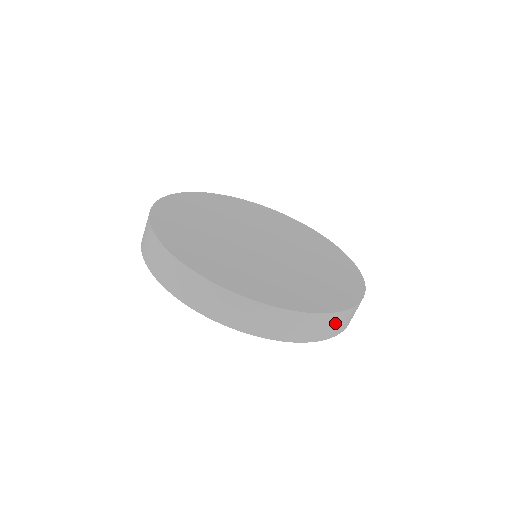
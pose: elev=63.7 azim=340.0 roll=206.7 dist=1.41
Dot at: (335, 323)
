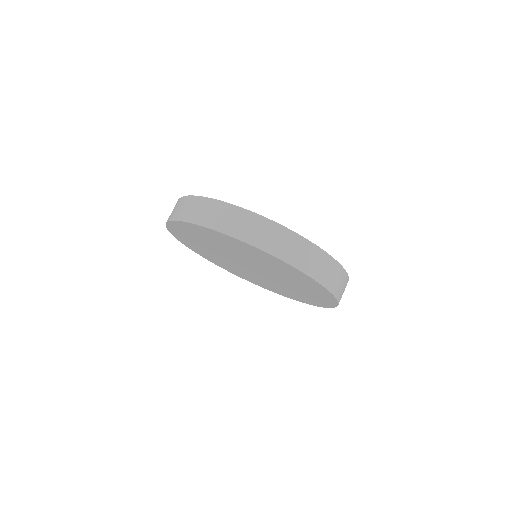
Dot at: (343, 285)
